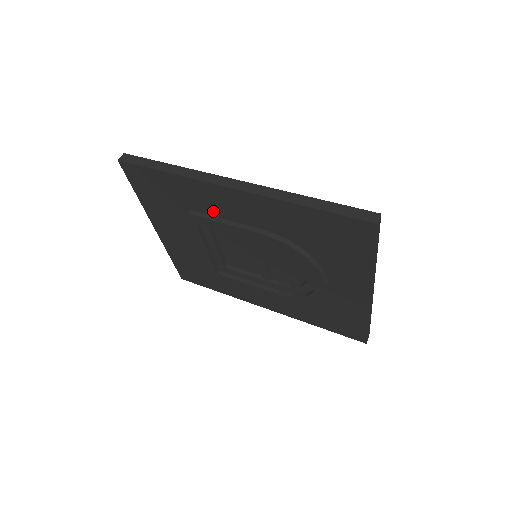
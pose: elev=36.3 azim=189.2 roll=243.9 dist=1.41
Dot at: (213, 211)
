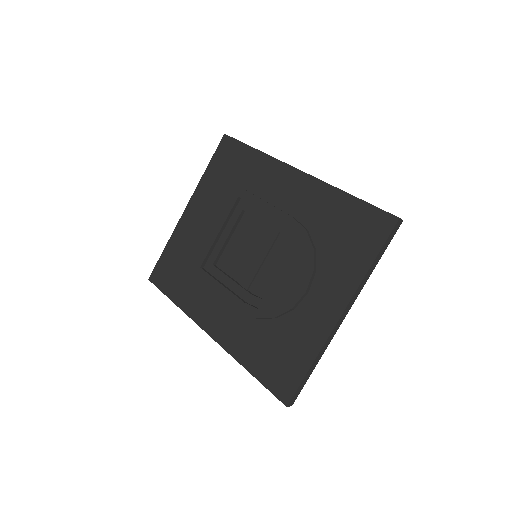
Dot at: (262, 192)
